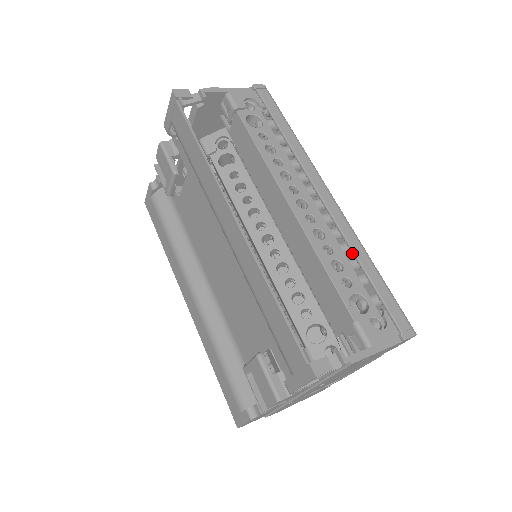
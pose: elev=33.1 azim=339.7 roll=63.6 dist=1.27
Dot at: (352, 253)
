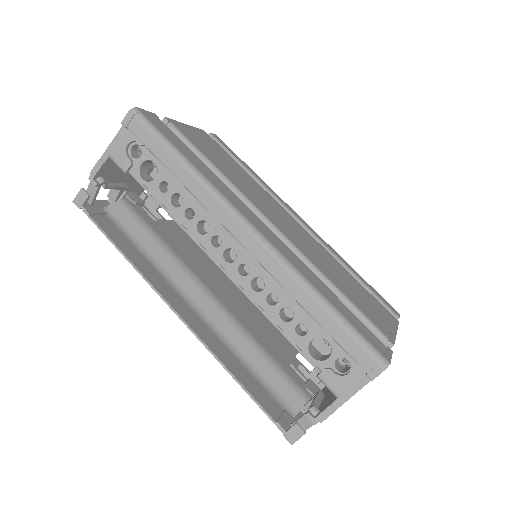
Dot at: (293, 298)
